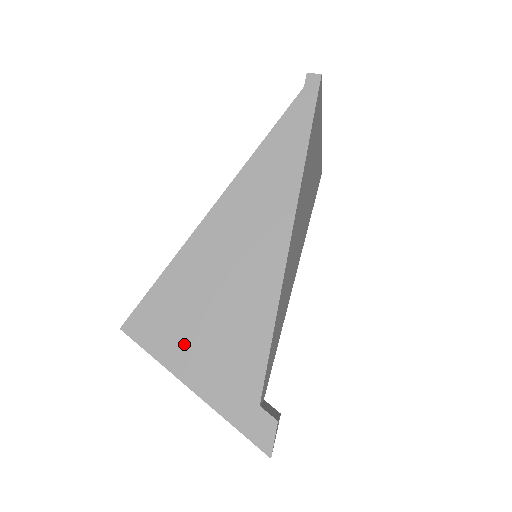
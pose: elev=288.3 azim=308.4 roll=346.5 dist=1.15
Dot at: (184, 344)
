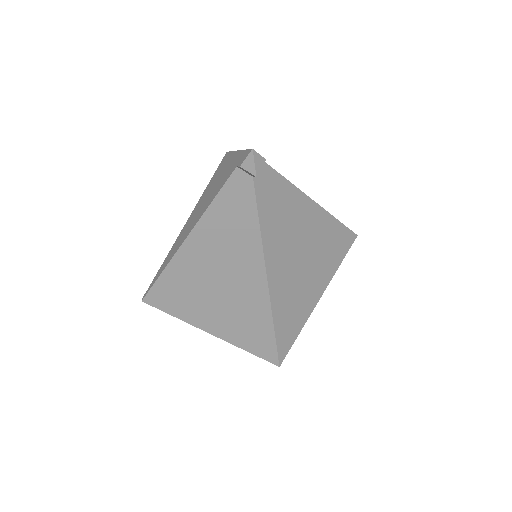
Dot at: occluded
